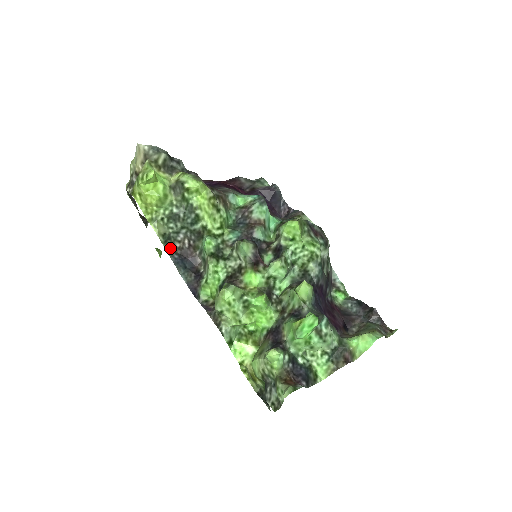
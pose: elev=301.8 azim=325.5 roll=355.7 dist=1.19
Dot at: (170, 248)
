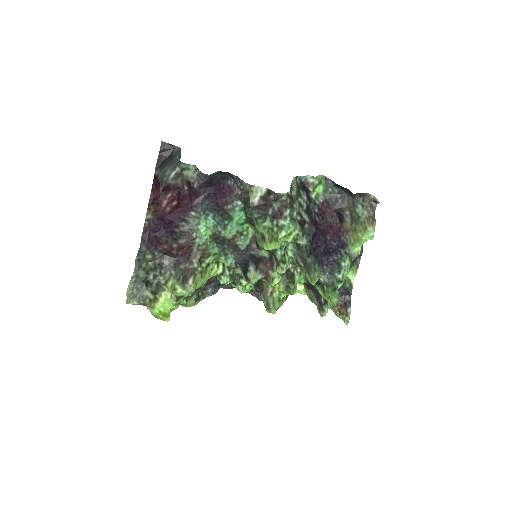
Dot at: (203, 293)
